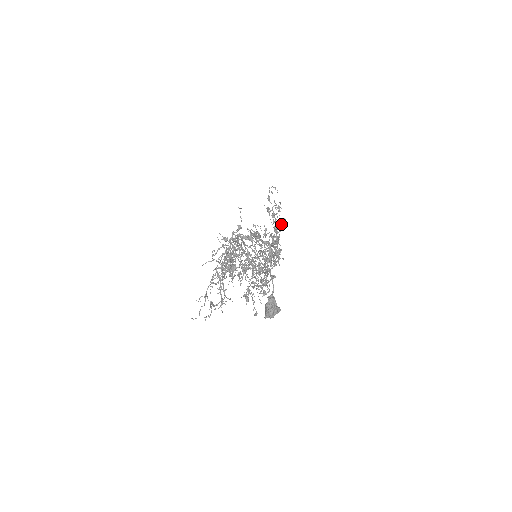
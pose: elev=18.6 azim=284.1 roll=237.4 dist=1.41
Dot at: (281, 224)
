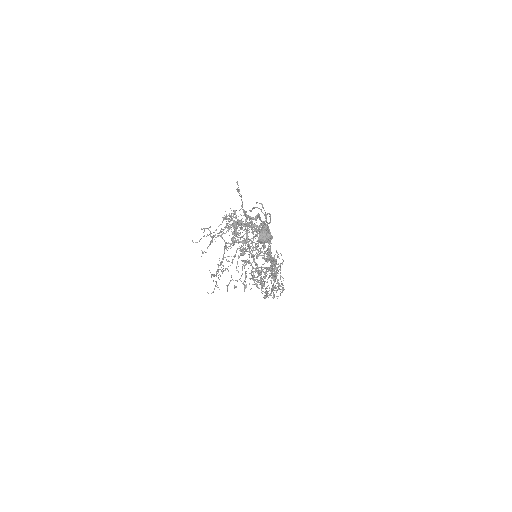
Dot at: occluded
